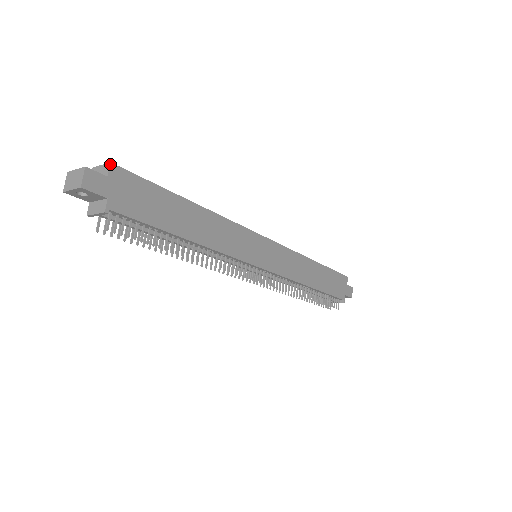
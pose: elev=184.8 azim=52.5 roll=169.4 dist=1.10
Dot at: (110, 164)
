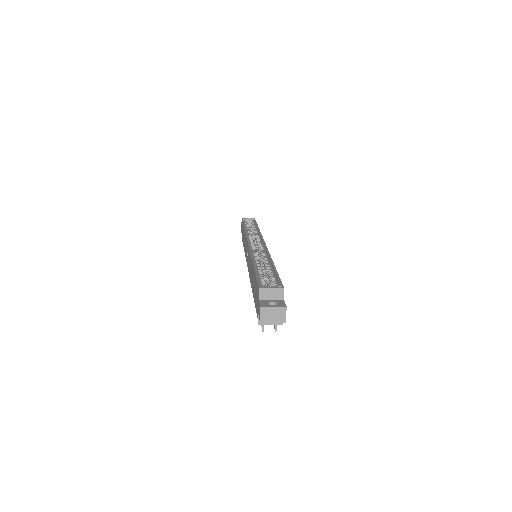
Dot at: occluded
